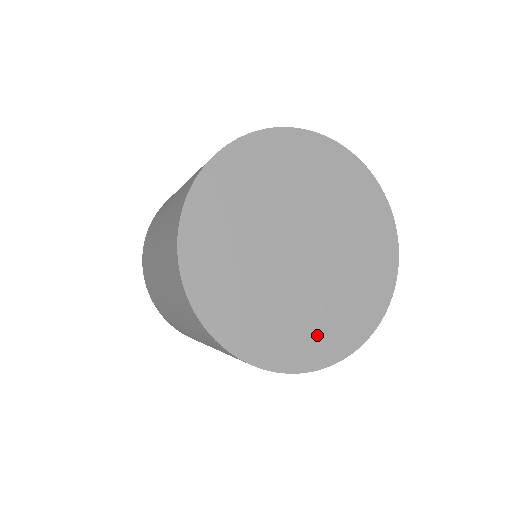
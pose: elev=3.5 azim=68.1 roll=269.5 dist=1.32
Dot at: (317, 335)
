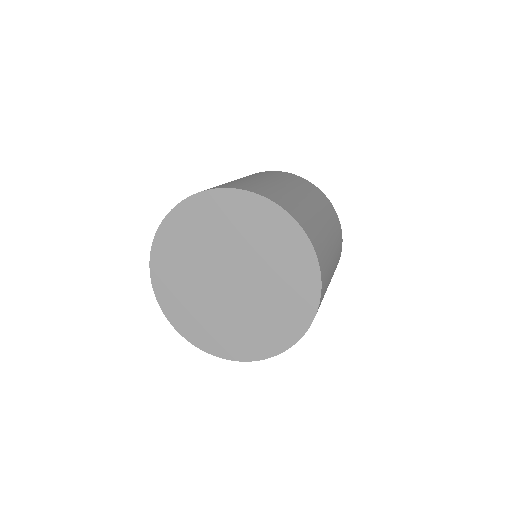
Dot at: (244, 339)
